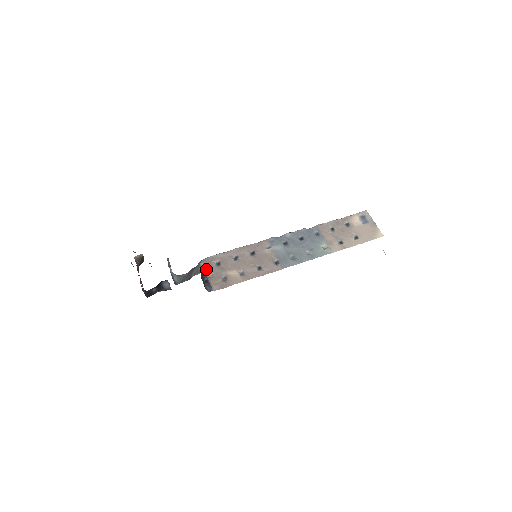
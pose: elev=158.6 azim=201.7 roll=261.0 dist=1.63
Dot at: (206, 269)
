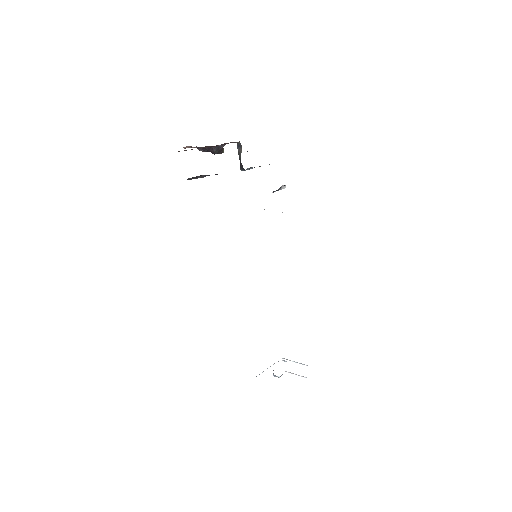
Dot at: occluded
